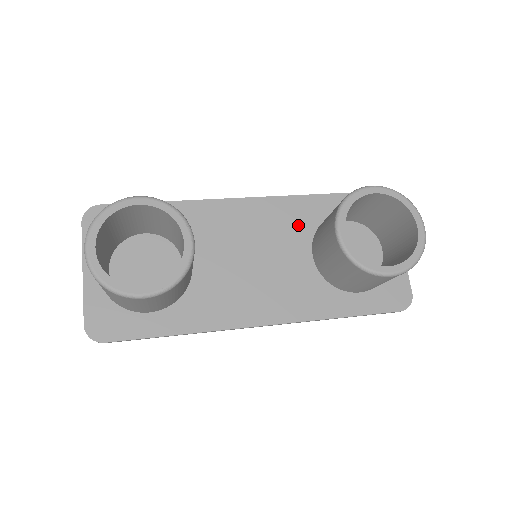
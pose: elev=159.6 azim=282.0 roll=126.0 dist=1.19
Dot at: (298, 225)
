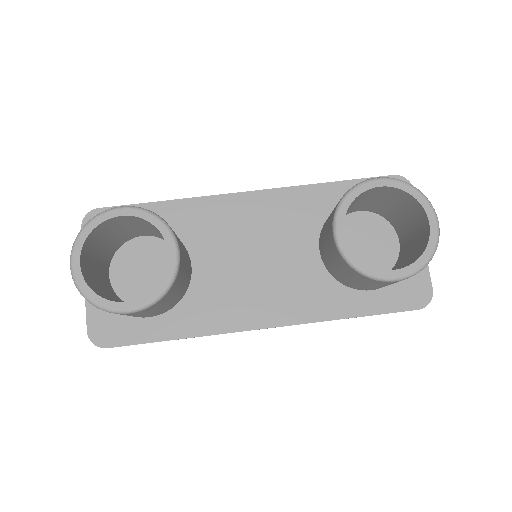
Dot at: (304, 218)
